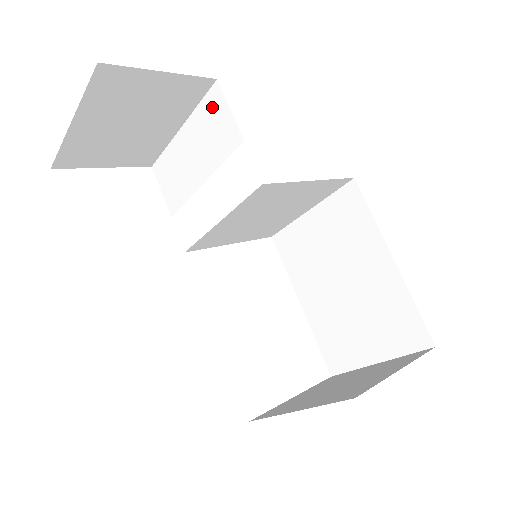
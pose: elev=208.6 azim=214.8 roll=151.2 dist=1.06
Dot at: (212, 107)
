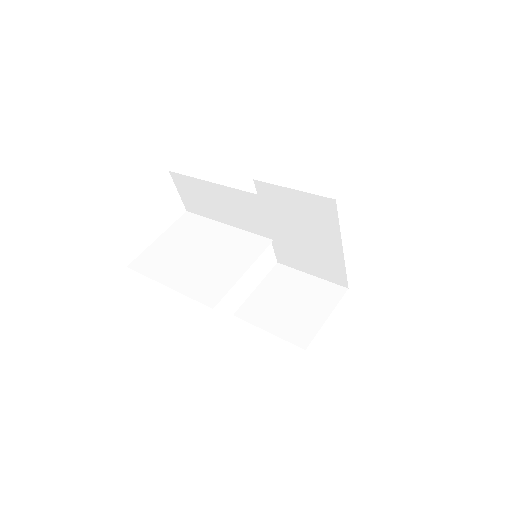
Dot at: (250, 203)
